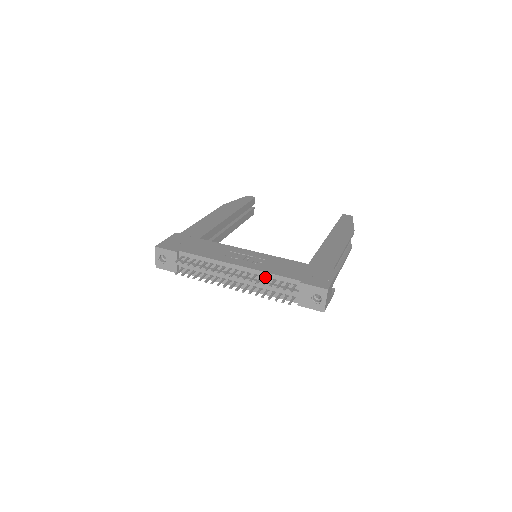
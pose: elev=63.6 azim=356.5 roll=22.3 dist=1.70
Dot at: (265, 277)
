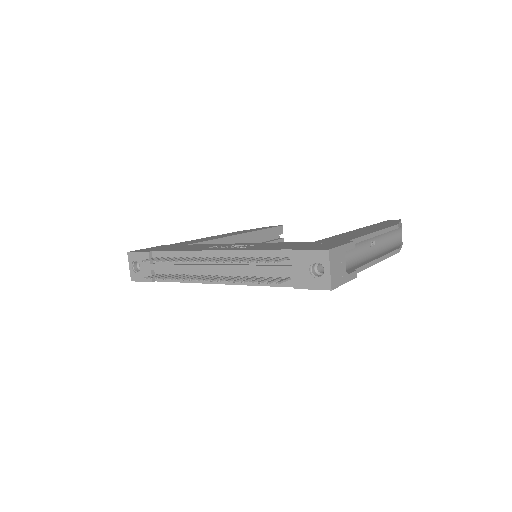
Dot at: occluded
